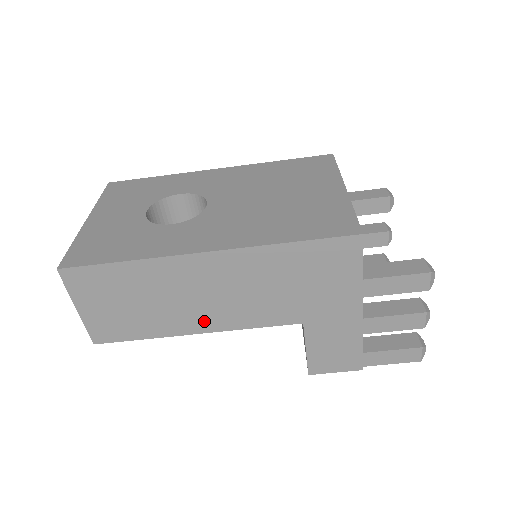
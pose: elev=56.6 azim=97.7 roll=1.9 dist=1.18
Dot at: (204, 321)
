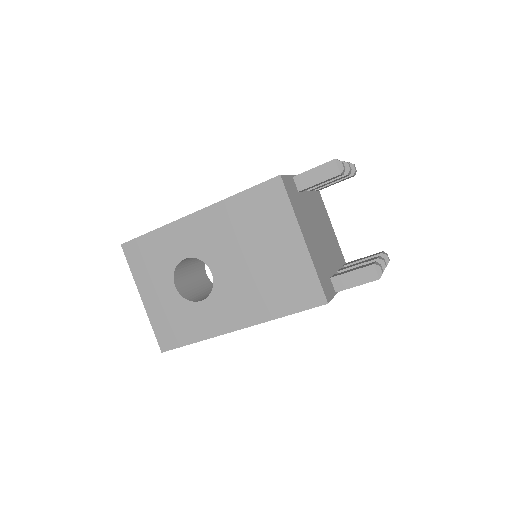
Dot at: occluded
